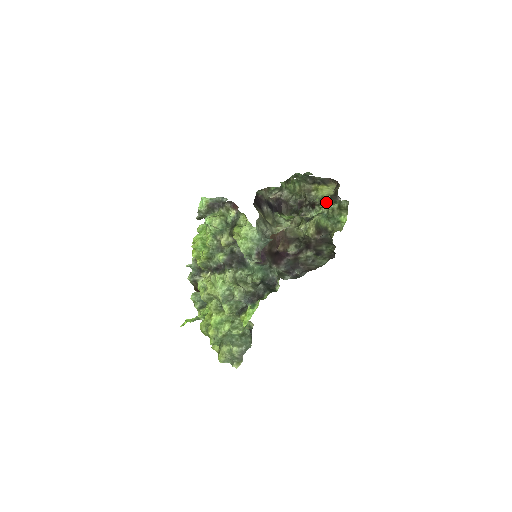
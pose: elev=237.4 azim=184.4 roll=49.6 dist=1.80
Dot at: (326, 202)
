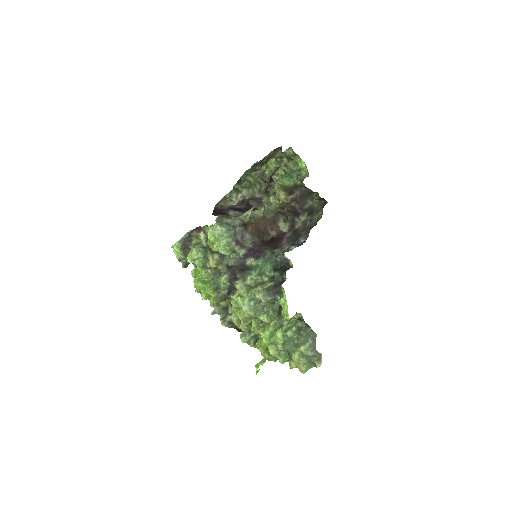
Dot at: occluded
